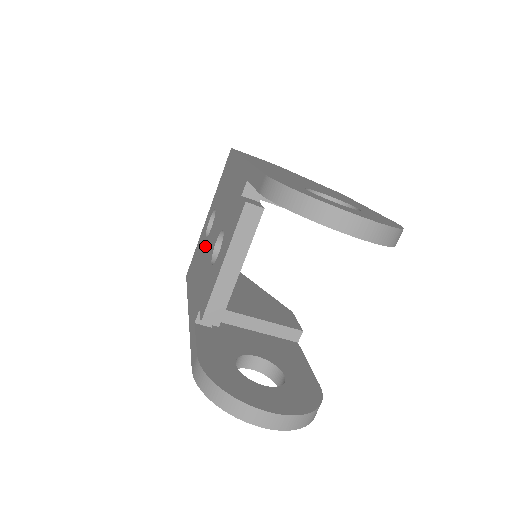
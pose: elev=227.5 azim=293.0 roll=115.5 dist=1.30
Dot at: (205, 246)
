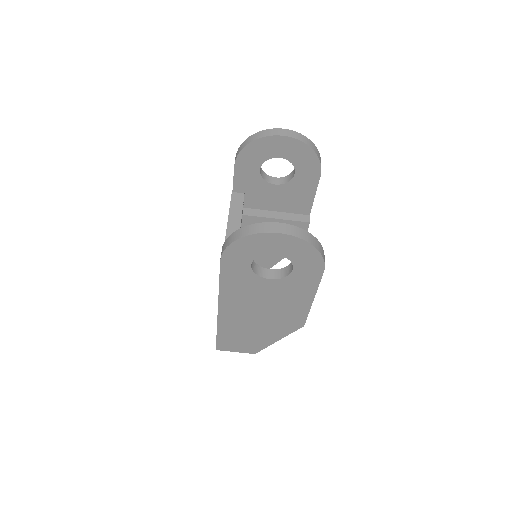
Dot at: occluded
